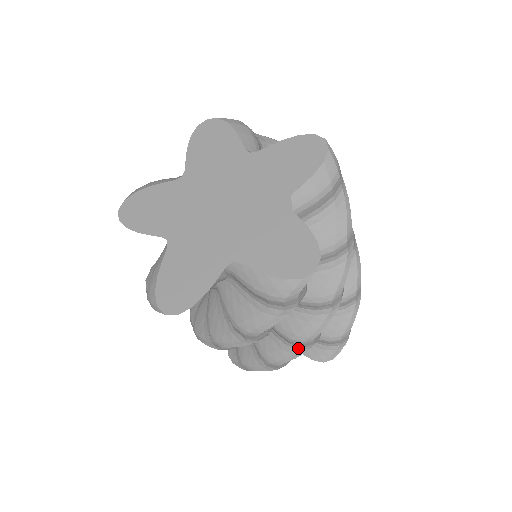
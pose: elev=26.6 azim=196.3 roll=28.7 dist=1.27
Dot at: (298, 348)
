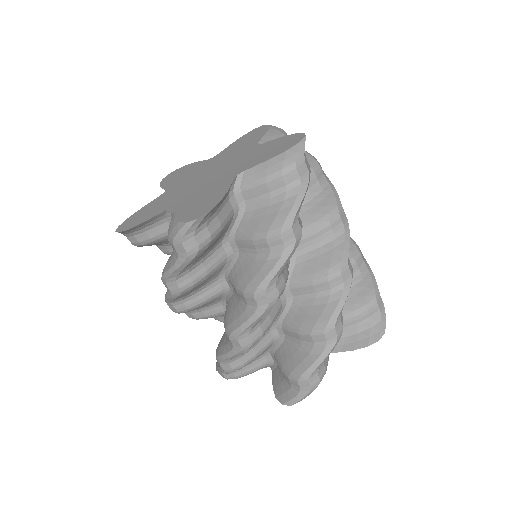
Dot at: (231, 346)
